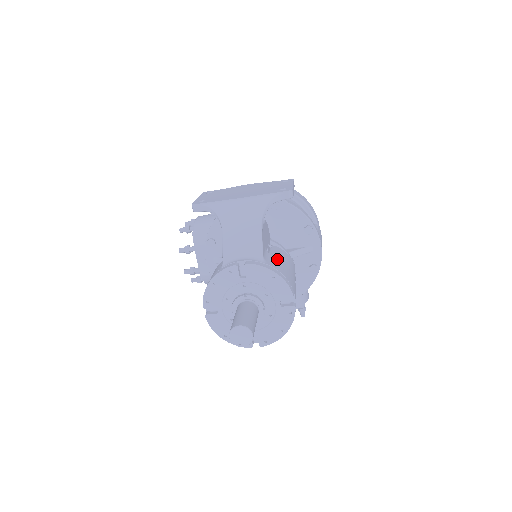
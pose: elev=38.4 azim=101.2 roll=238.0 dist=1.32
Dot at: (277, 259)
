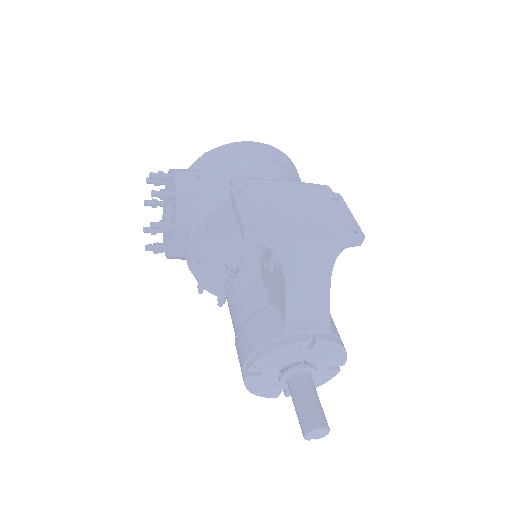
Dot at: occluded
